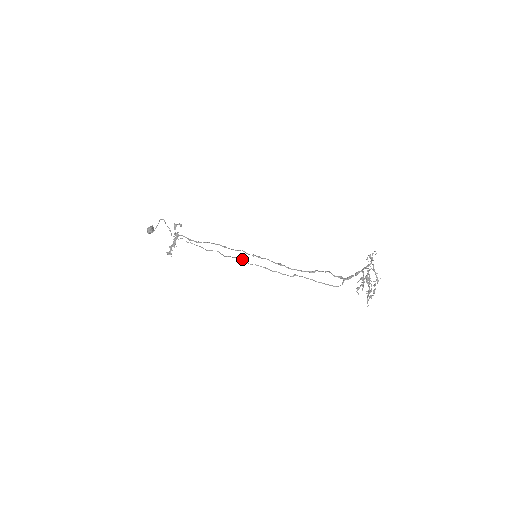
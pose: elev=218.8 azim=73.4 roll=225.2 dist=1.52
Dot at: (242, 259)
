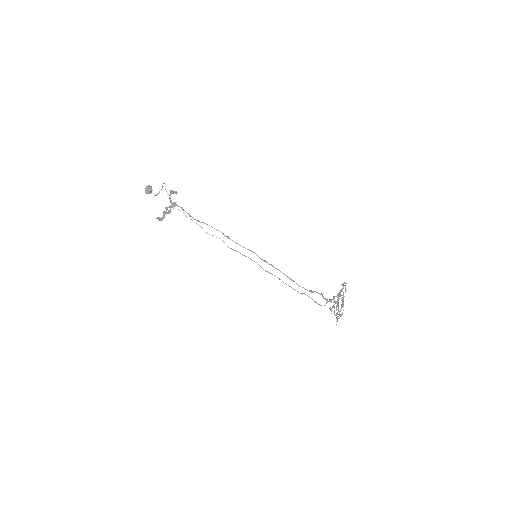
Dot at: (256, 262)
